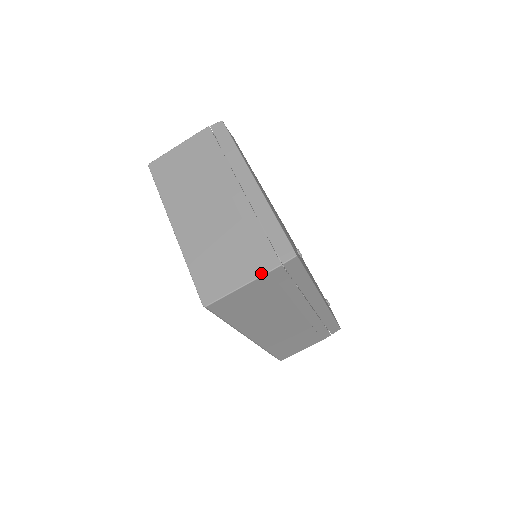
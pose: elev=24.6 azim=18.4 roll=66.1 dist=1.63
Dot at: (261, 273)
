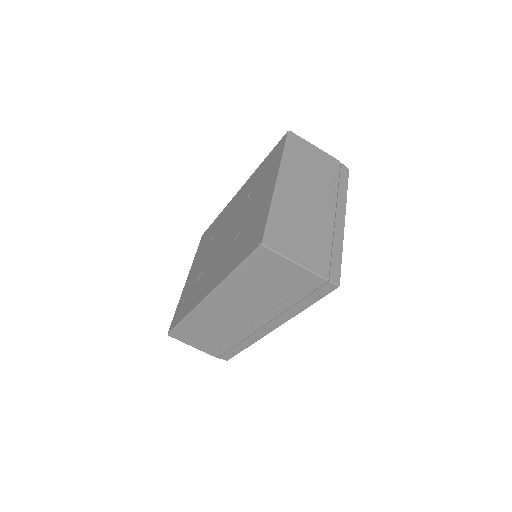
Dot at: (313, 270)
